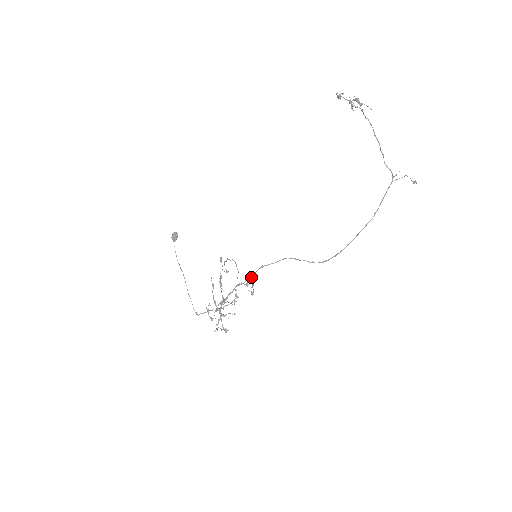
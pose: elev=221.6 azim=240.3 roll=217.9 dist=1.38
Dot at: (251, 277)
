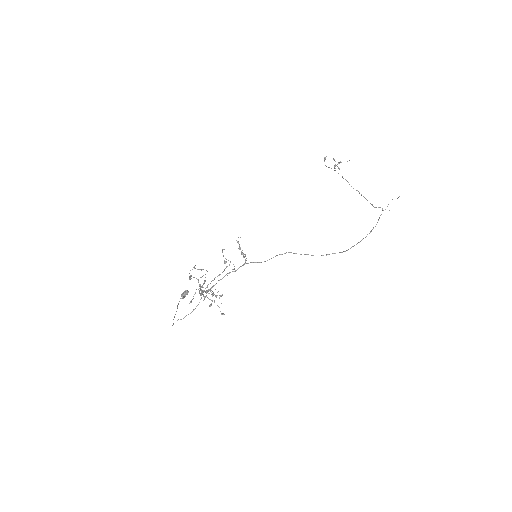
Dot at: (246, 260)
